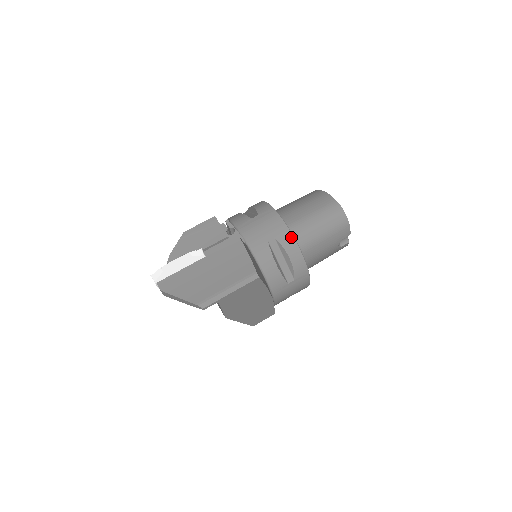
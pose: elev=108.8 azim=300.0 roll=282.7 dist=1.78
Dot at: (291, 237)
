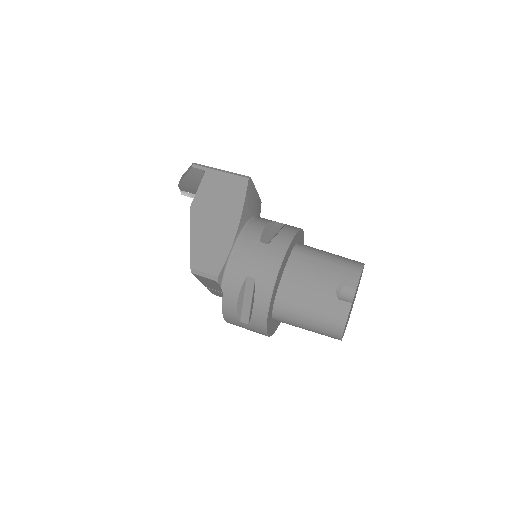
Dot at: (298, 228)
